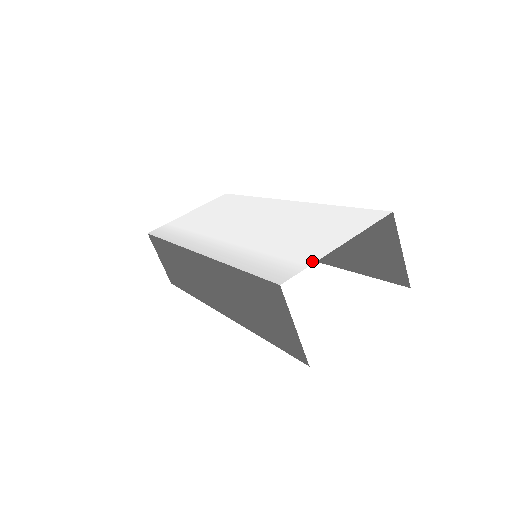
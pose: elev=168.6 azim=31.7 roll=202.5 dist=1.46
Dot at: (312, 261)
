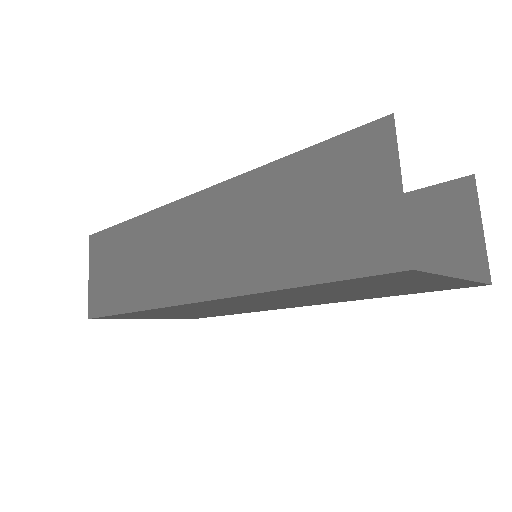
Dot at: occluded
